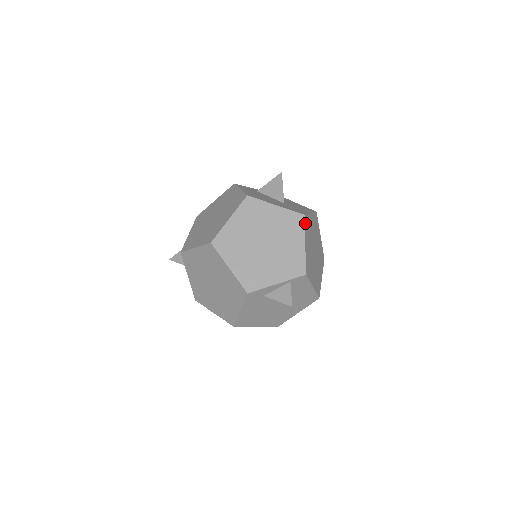
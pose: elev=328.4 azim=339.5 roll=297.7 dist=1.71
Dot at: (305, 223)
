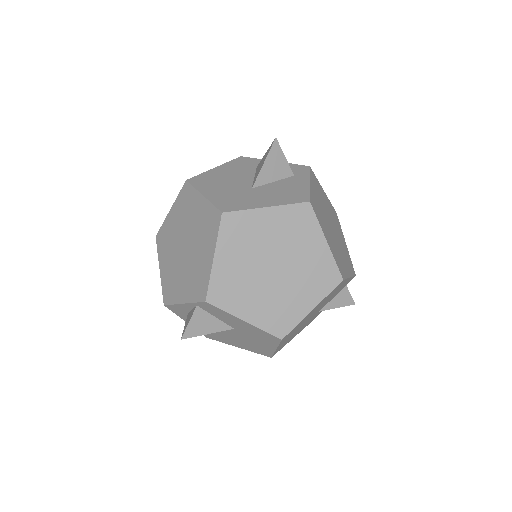
Dot at: (224, 225)
